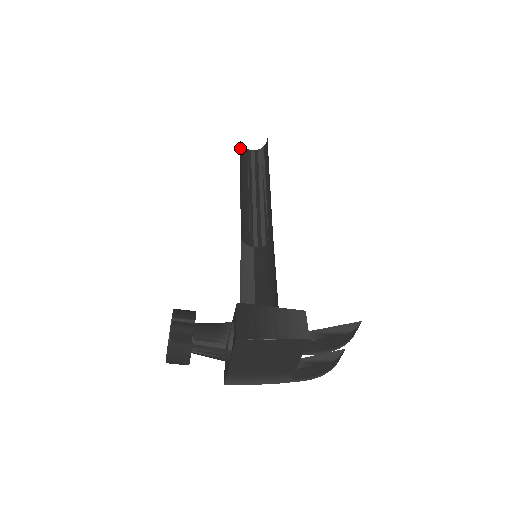
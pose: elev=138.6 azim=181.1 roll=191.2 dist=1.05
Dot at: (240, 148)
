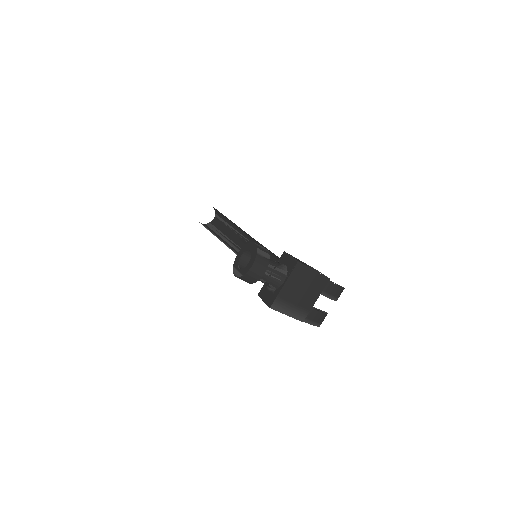
Dot at: occluded
